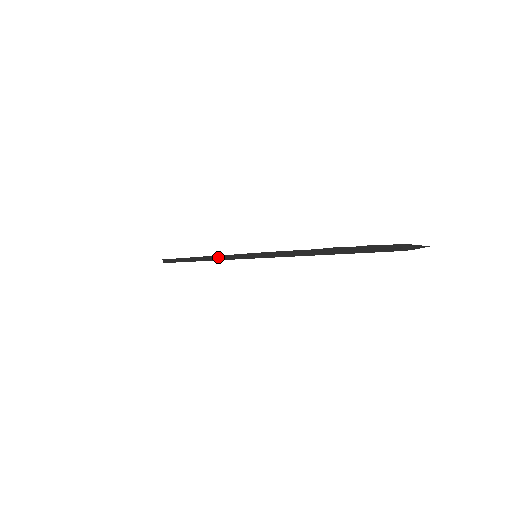
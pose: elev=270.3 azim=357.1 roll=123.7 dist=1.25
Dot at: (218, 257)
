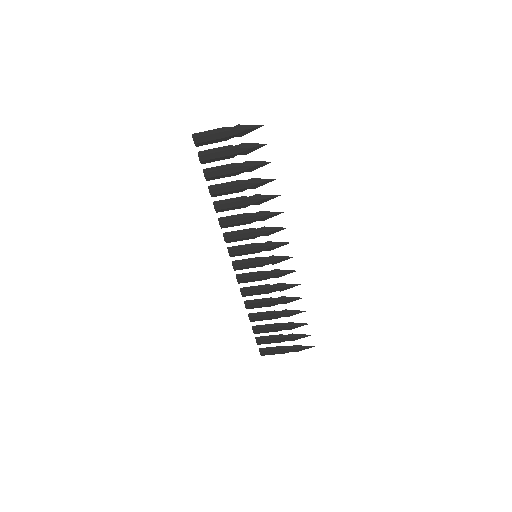
Dot at: (239, 274)
